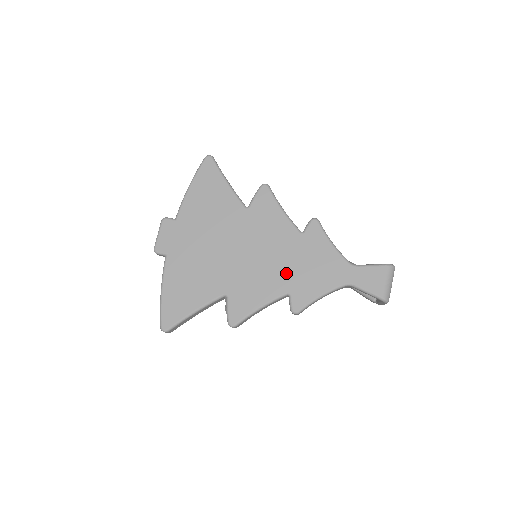
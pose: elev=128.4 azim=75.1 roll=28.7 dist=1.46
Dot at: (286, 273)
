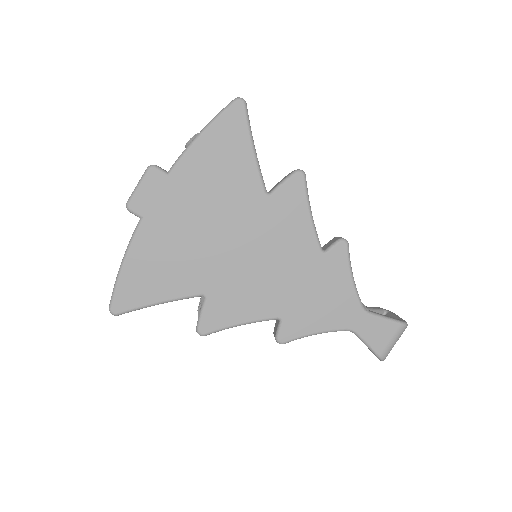
Dot at: (286, 294)
